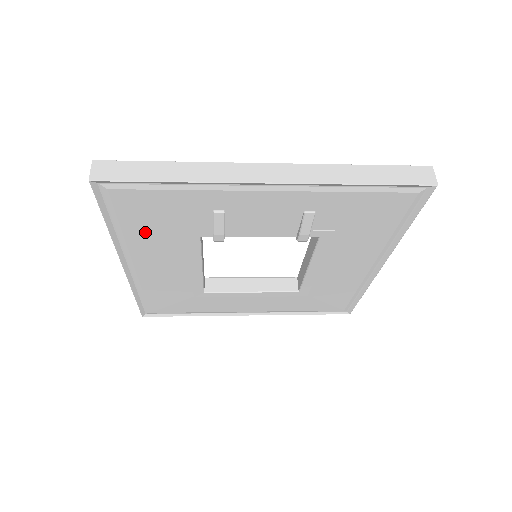
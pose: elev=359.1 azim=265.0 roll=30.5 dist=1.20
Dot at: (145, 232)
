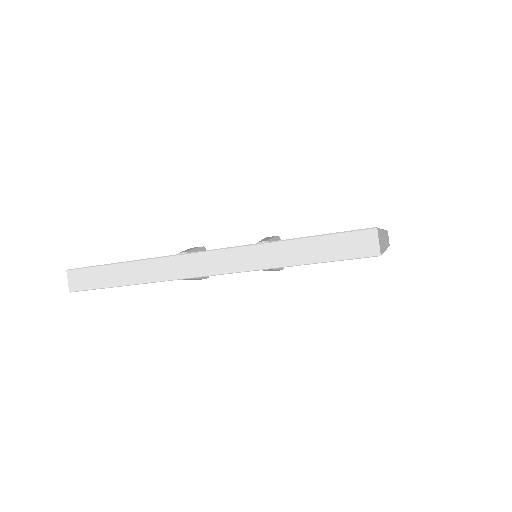
Dot at: occluded
